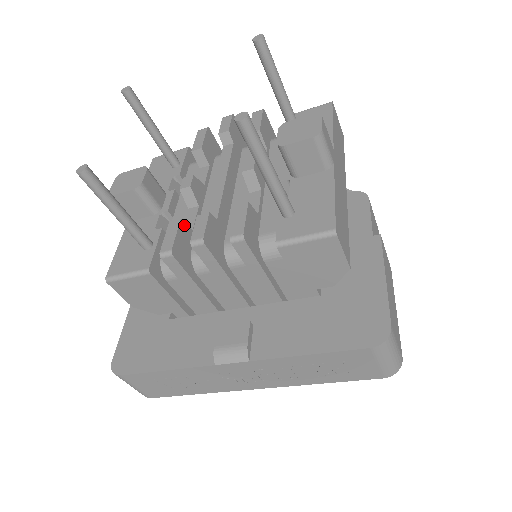
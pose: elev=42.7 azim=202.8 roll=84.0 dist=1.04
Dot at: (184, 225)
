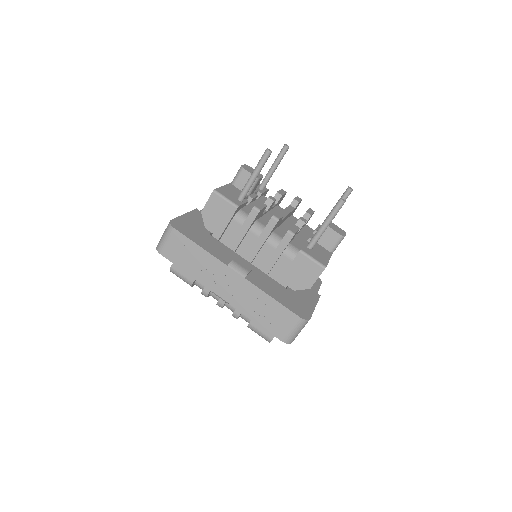
Dot at: occluded
